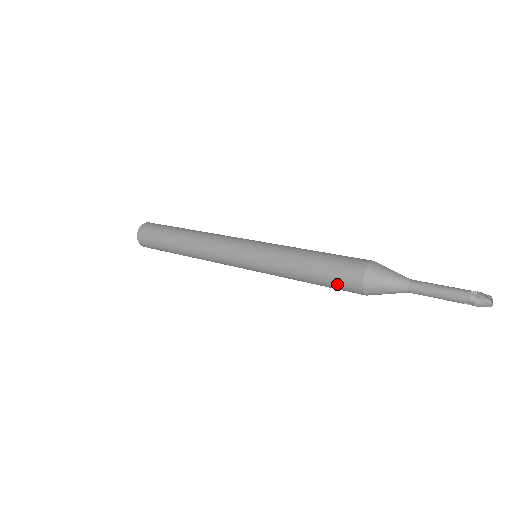
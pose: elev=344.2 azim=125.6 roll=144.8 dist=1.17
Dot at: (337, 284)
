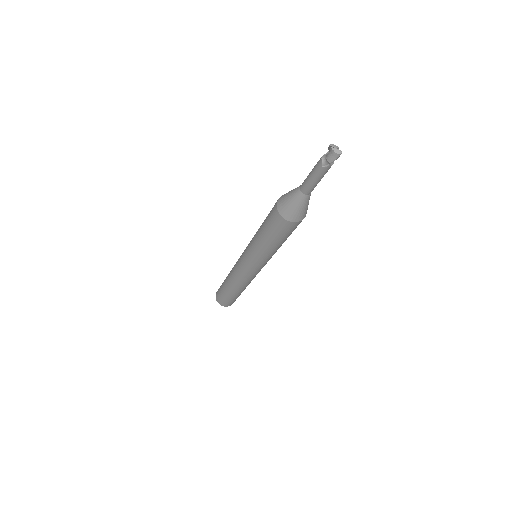
Dot at: (273, 227)
